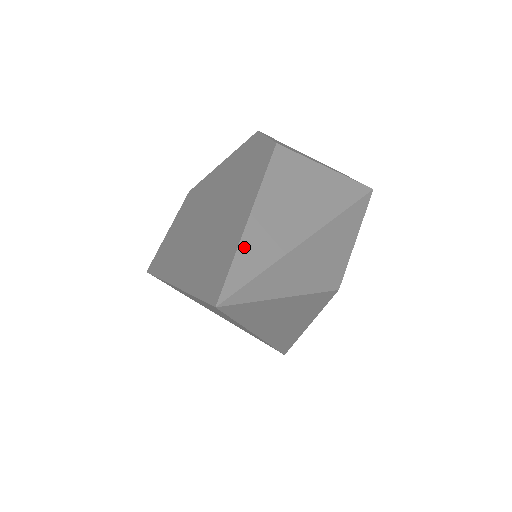
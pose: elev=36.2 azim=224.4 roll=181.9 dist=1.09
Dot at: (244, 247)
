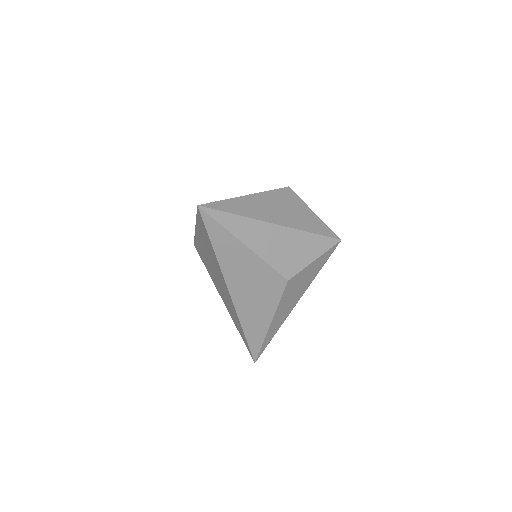
Dot at: (232, 201)
